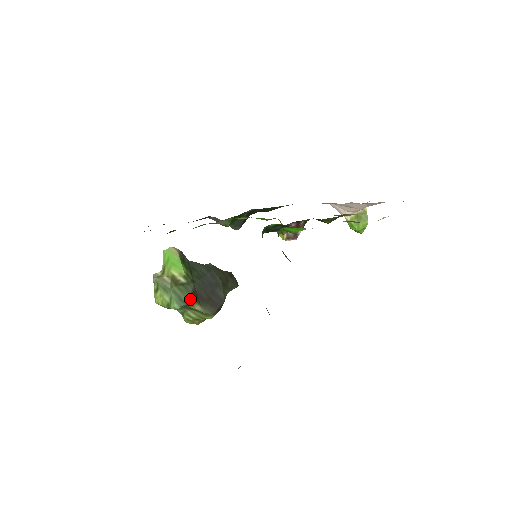
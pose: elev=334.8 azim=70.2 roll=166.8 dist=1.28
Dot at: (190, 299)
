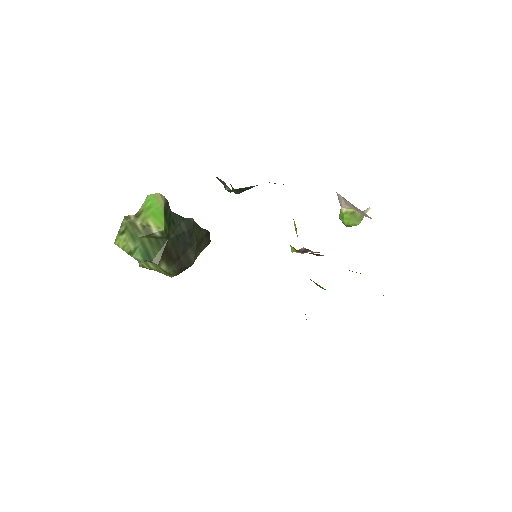
Dot at: (158, 256)
